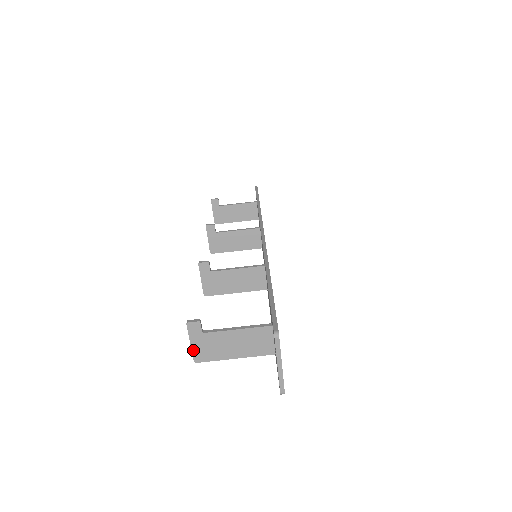
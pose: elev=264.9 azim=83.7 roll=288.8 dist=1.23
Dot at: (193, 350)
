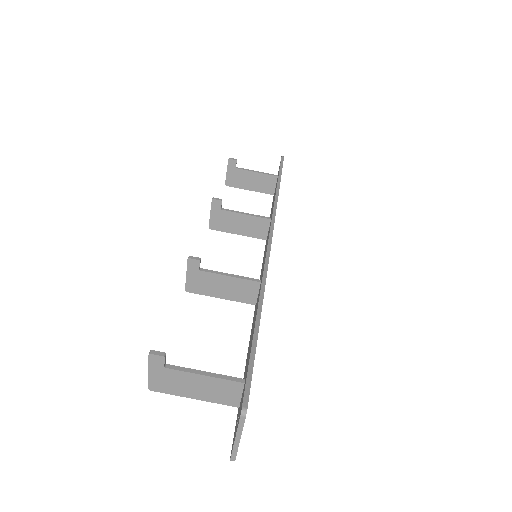
Dot at: (150, 379)
